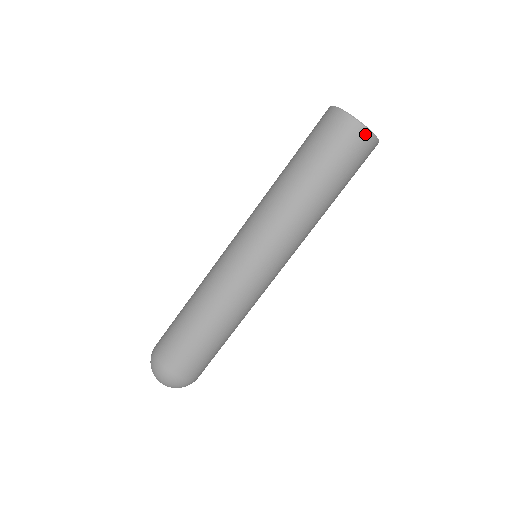
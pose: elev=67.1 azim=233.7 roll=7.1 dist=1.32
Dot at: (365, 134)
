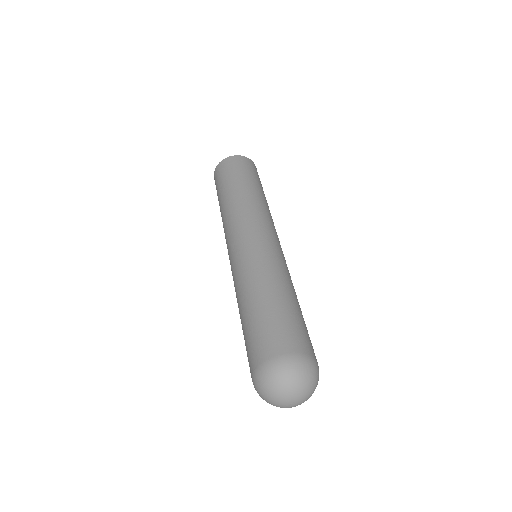
Dot at: (239, 157)
